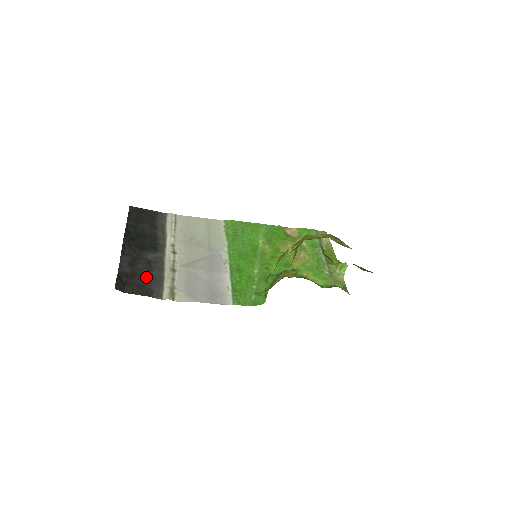
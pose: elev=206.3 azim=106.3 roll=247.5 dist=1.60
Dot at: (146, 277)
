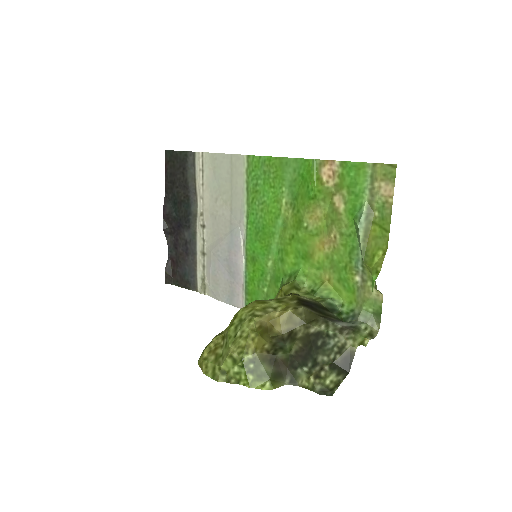
Dot at: (185, 264)
